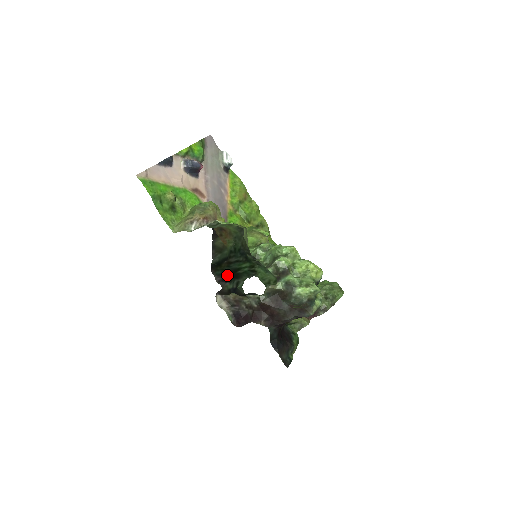
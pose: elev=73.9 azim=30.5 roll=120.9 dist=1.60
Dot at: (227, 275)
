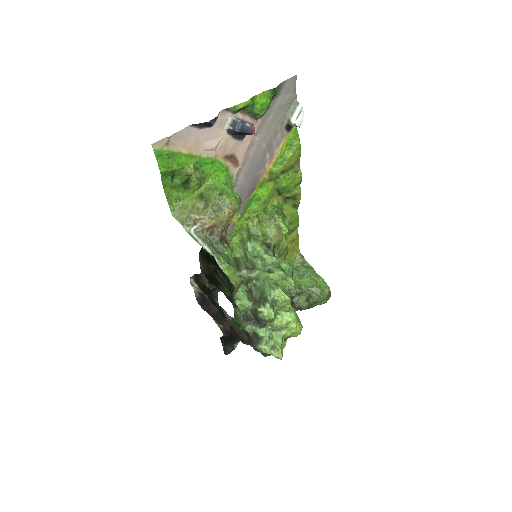
Dot at: (209, 275)
